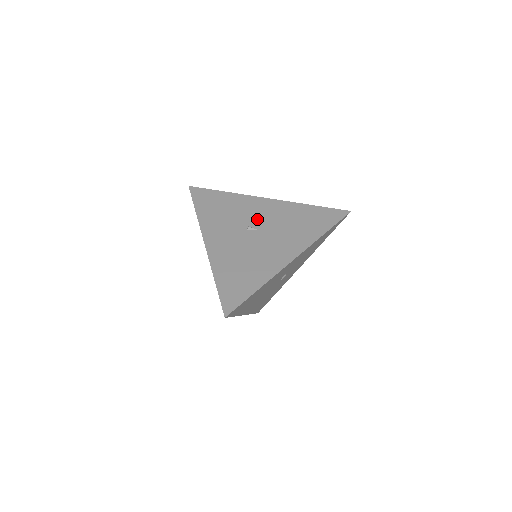
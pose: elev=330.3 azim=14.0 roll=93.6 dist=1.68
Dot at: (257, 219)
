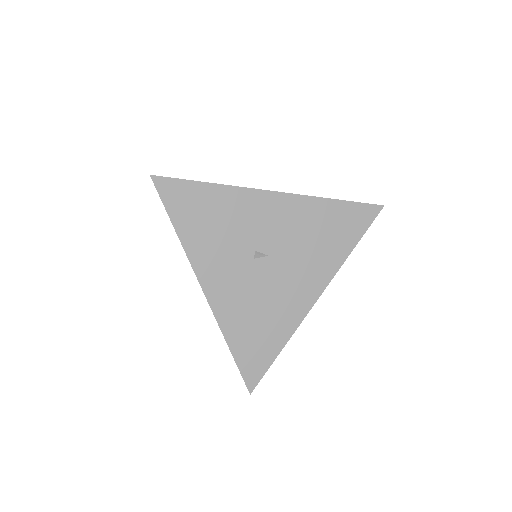
Dot at: (265, 236)
